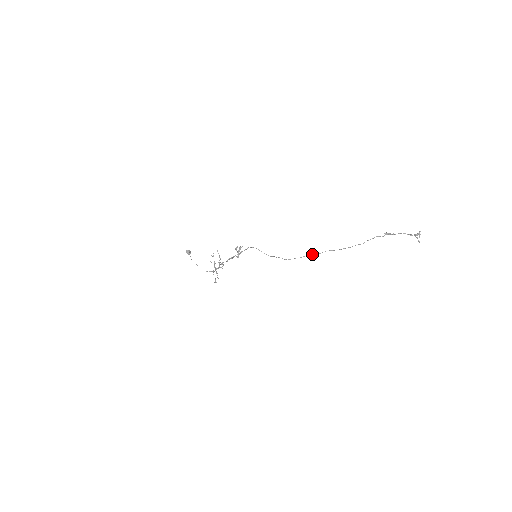
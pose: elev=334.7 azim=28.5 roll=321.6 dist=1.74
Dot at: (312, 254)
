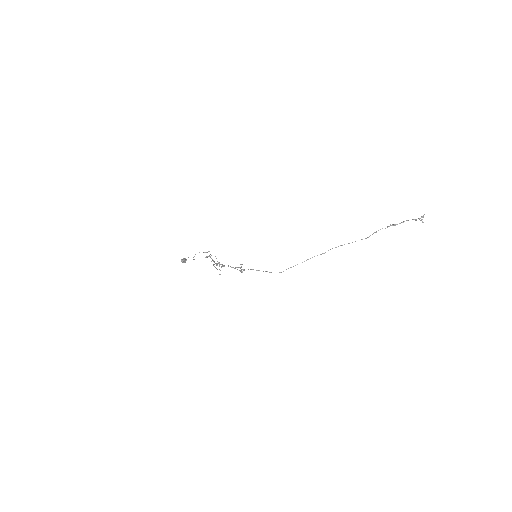
Dot at: occluded
